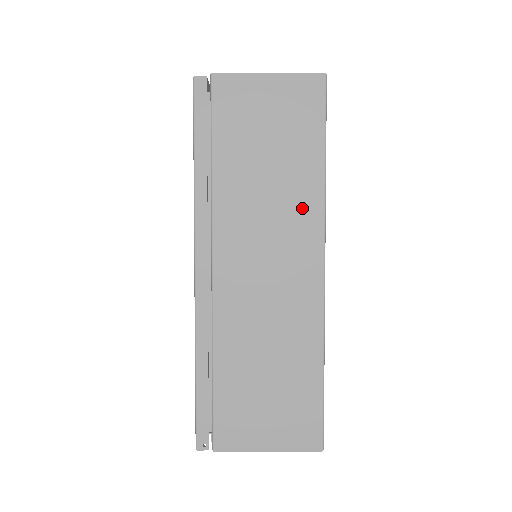
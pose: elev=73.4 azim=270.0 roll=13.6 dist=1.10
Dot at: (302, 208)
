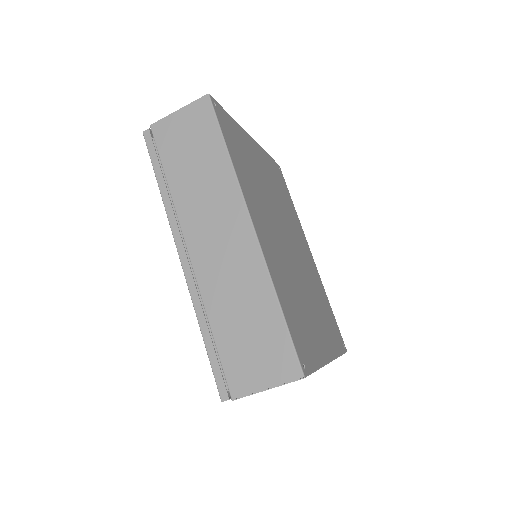
Dot at: occluded
